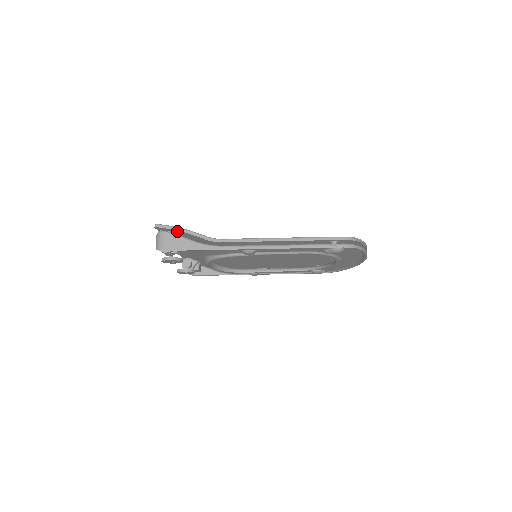
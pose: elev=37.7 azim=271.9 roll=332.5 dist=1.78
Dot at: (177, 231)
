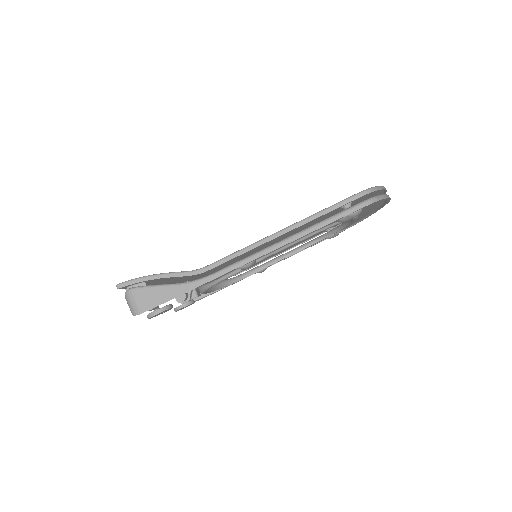
Dot at: occluded
